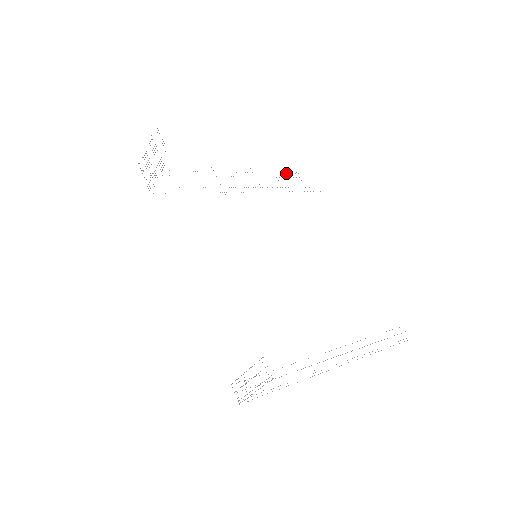
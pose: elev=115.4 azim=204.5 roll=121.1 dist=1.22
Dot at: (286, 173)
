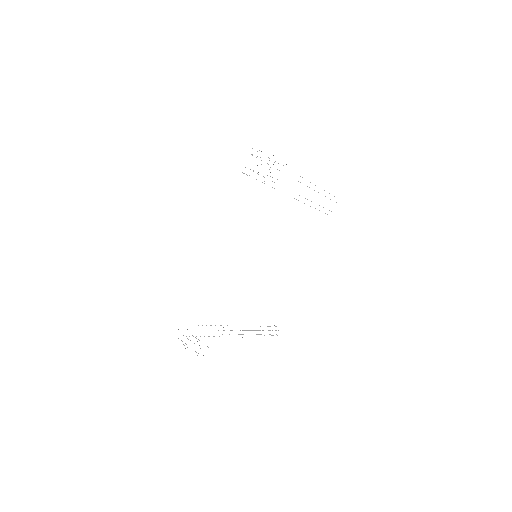
Dot at: occluded
